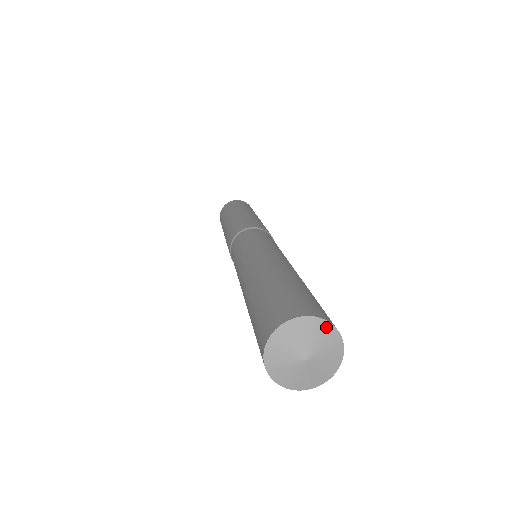
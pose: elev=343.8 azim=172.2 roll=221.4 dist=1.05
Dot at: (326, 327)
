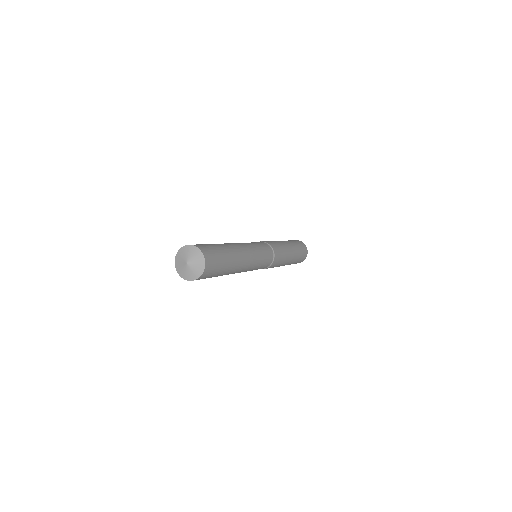
Dot at: (197, 250)
